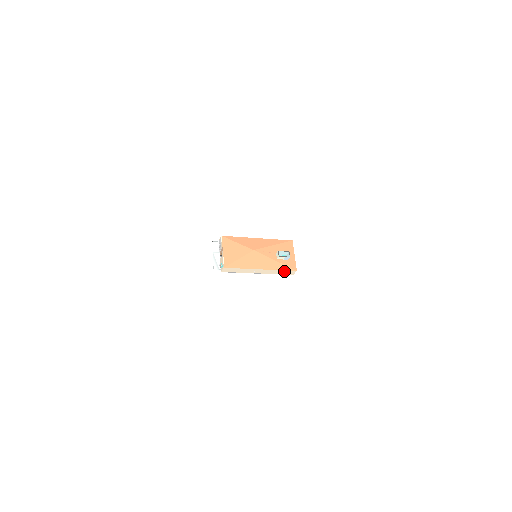
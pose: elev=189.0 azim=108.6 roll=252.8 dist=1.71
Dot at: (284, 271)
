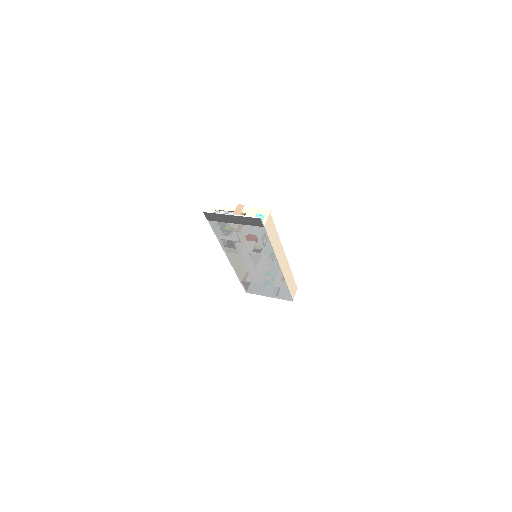
Dot at: (292, 281)
